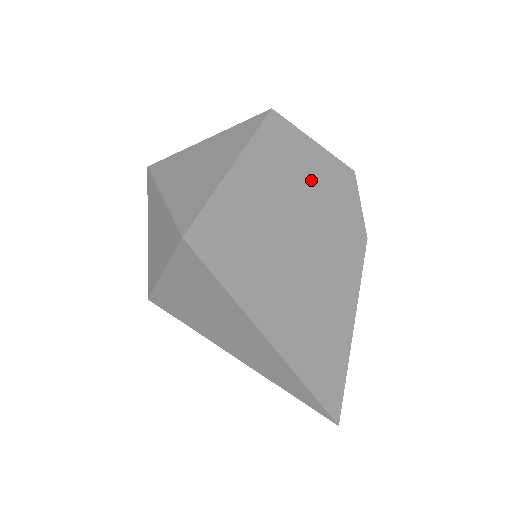
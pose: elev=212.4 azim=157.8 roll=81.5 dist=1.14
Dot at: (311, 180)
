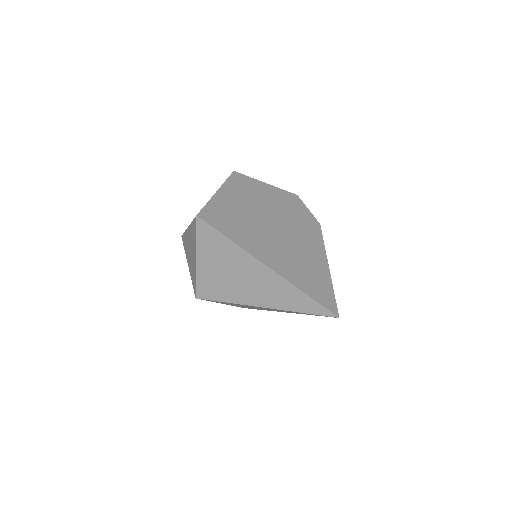
Dot at: (268, 197)
